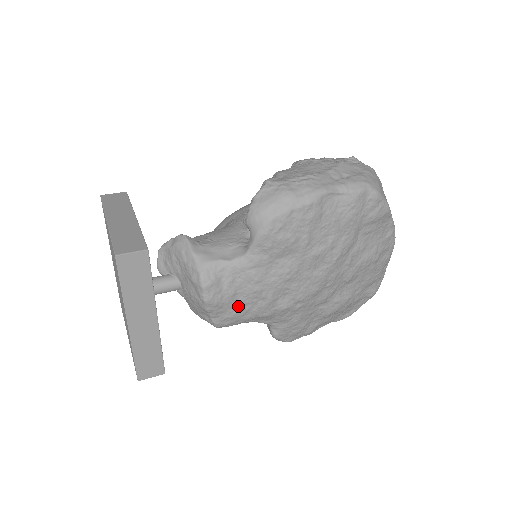
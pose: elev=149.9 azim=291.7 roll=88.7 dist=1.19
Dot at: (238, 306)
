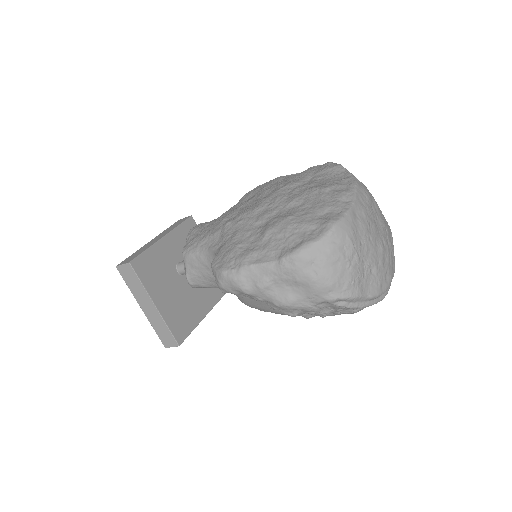
Dot at: occluded
